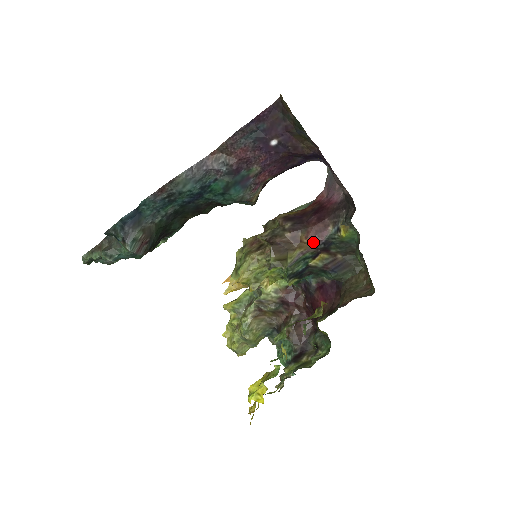
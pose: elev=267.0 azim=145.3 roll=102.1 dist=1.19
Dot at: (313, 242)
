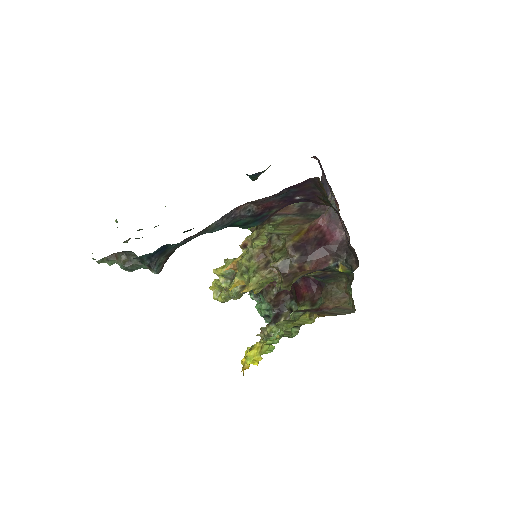
Dot at: (314, 269)
